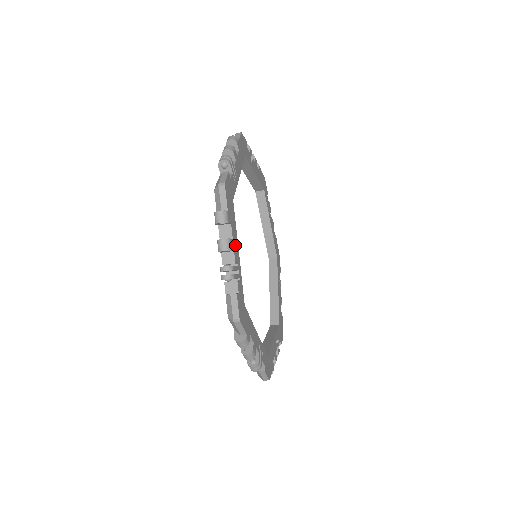
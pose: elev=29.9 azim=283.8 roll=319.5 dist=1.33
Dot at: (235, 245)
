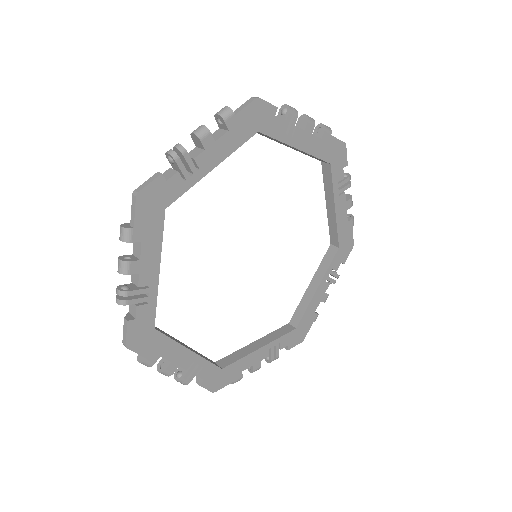
Dot at: (148, 265)
